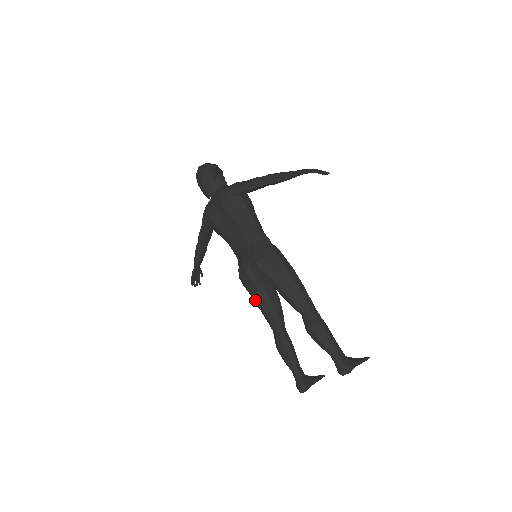
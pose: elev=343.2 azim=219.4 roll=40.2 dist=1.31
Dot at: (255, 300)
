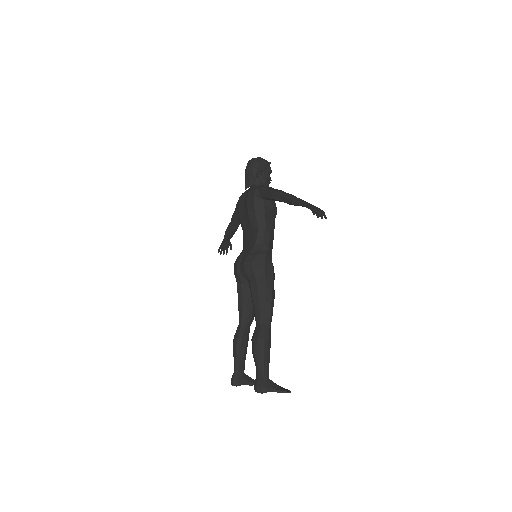
Dot at: (237, 291)
